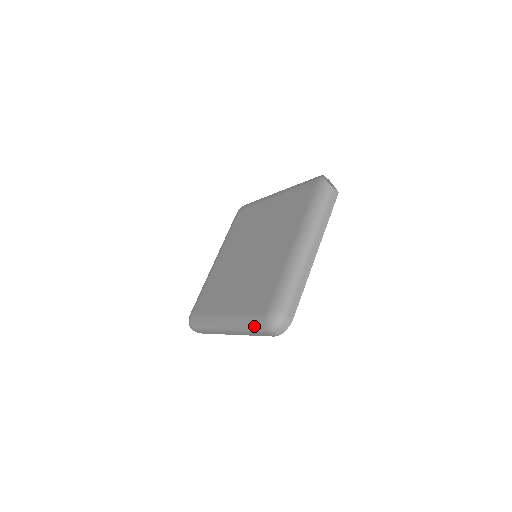
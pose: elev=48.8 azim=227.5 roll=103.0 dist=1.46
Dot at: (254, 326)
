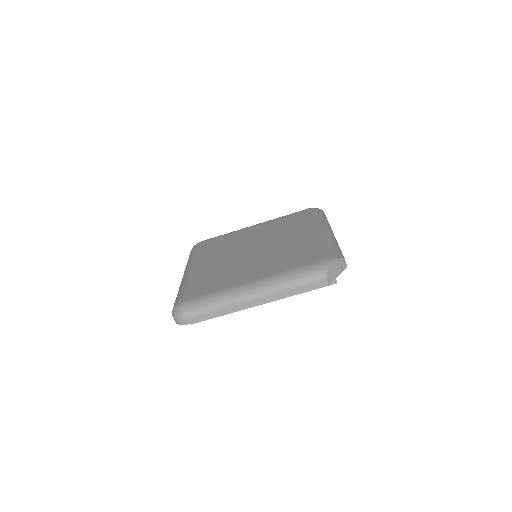
Dot at: (176, 299)
